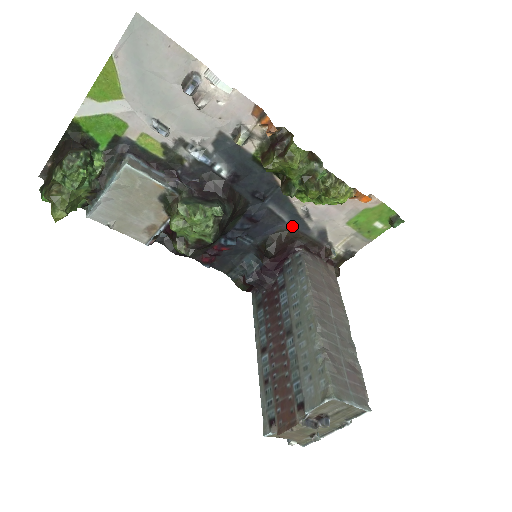
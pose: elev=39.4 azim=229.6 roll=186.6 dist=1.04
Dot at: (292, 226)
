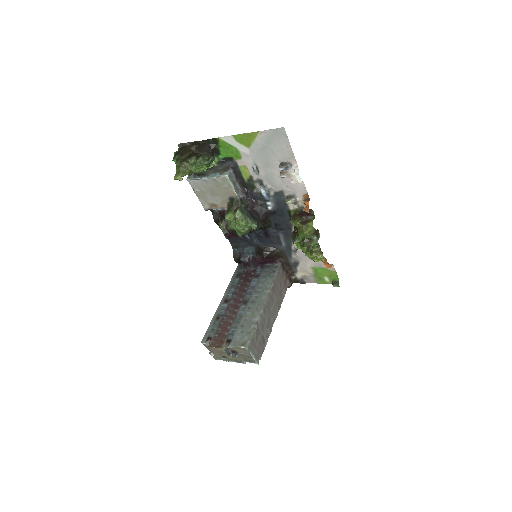
Dot at: (284, 250)
